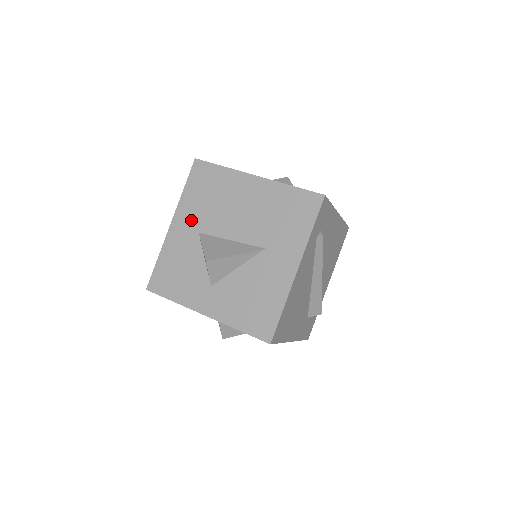
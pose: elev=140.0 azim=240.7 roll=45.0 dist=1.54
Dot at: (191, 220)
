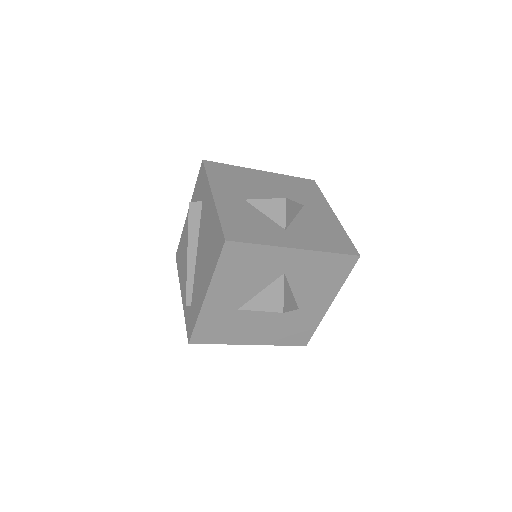
Dot at: (231, 193)
